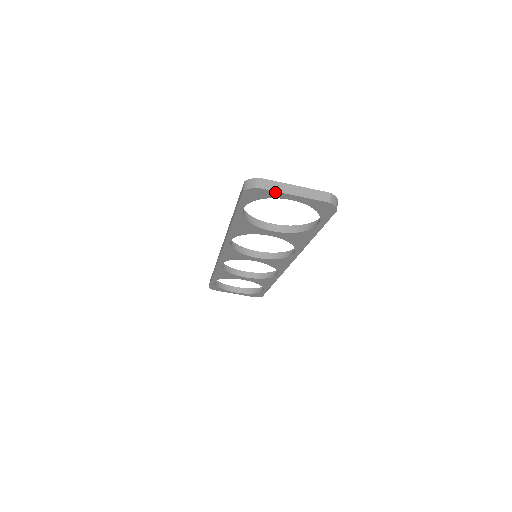
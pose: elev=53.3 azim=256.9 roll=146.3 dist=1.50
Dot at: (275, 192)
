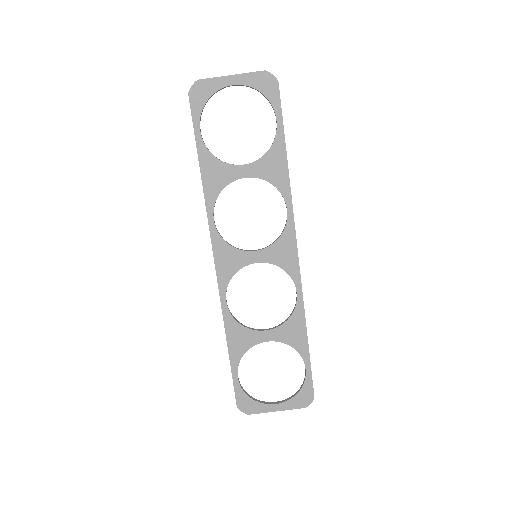
Dot at: (214, 79)
